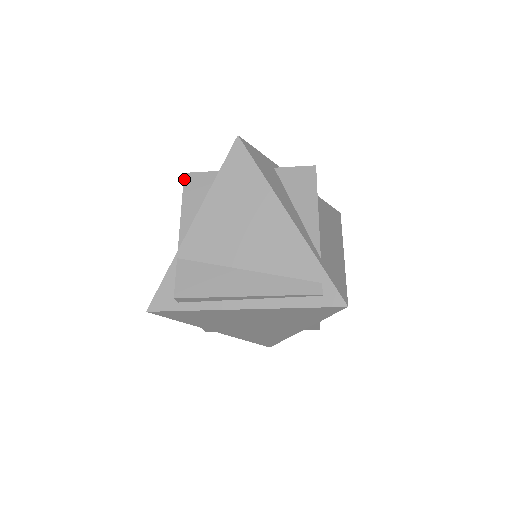
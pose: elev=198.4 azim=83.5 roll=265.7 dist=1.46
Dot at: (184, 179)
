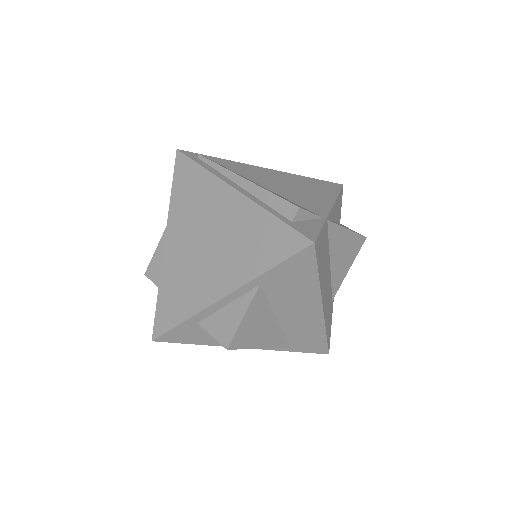
Dot at: occluded
